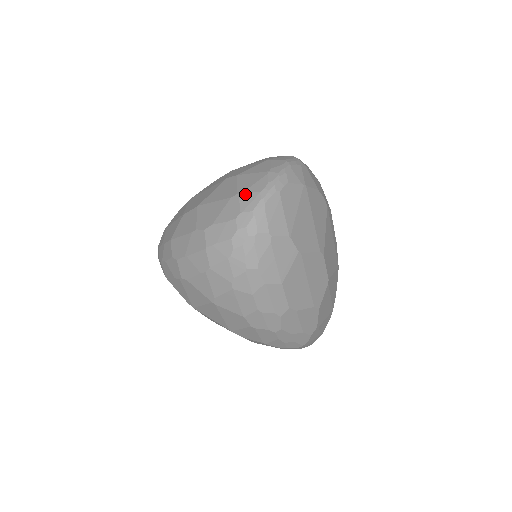
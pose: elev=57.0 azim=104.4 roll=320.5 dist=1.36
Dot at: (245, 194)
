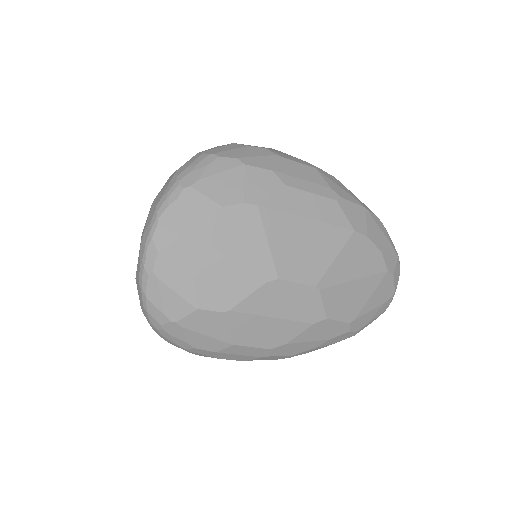
Dot at: (136, 280)
